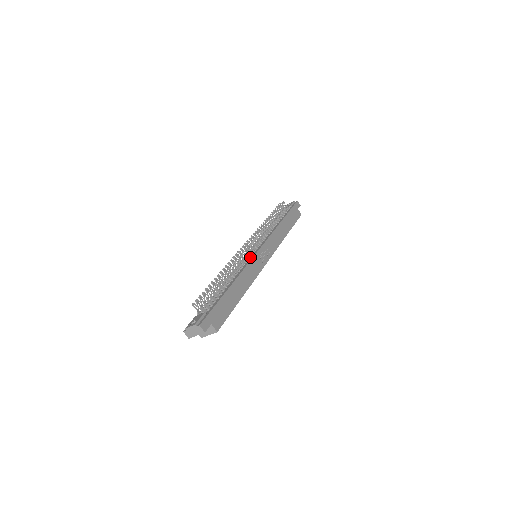
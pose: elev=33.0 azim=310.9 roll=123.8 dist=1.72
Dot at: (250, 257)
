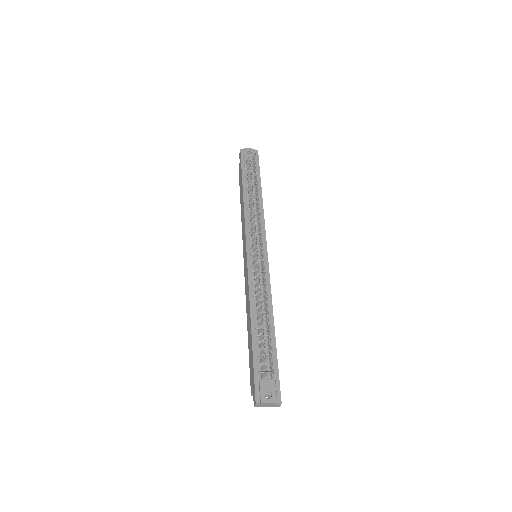
Dot at: occluded
